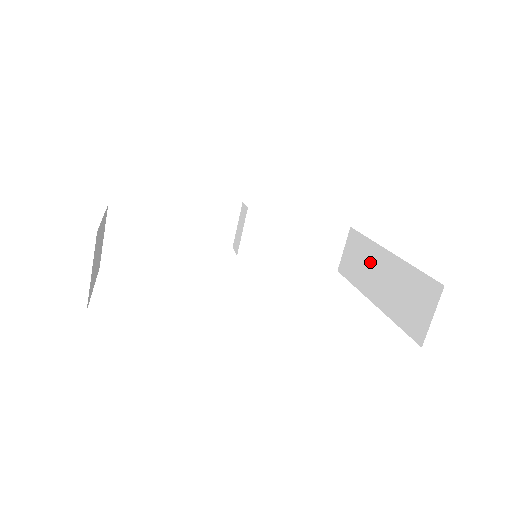
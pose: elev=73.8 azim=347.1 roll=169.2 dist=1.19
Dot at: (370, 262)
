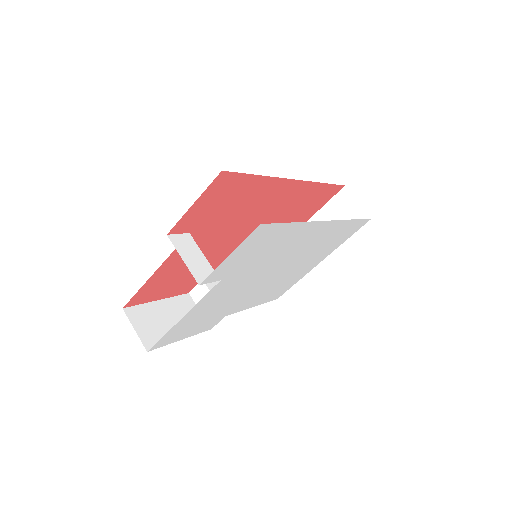
Dot at: occluded
